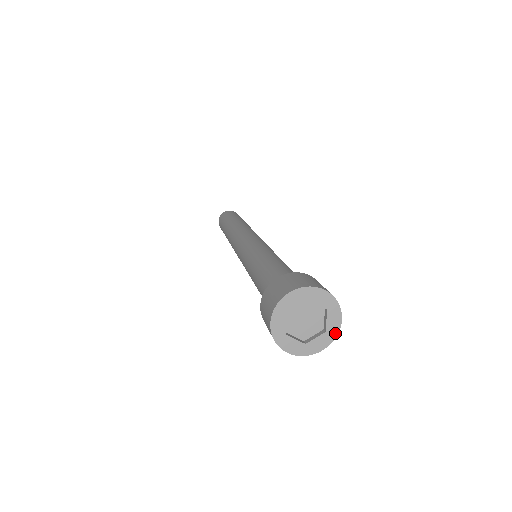
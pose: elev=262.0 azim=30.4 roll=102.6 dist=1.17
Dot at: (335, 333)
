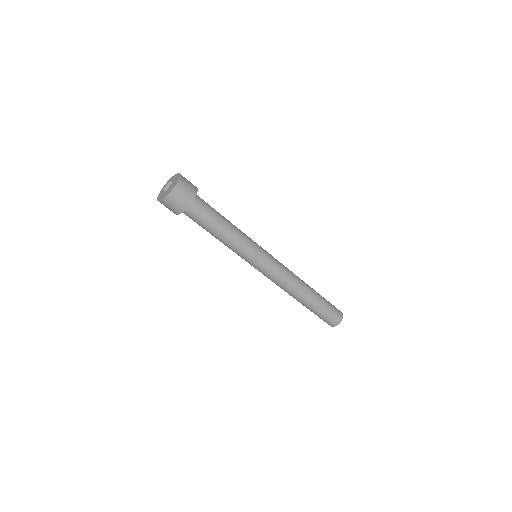
Dot at: (177, 182)
